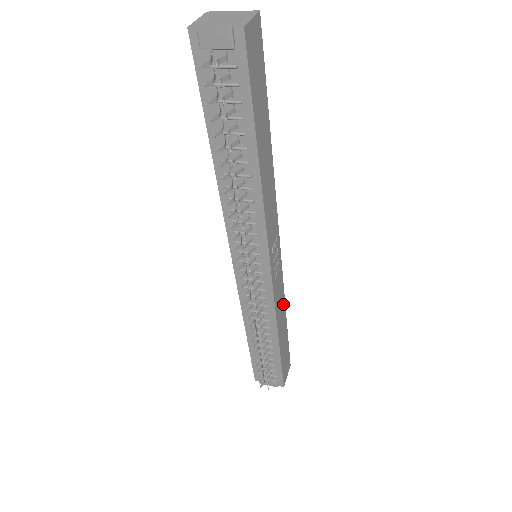
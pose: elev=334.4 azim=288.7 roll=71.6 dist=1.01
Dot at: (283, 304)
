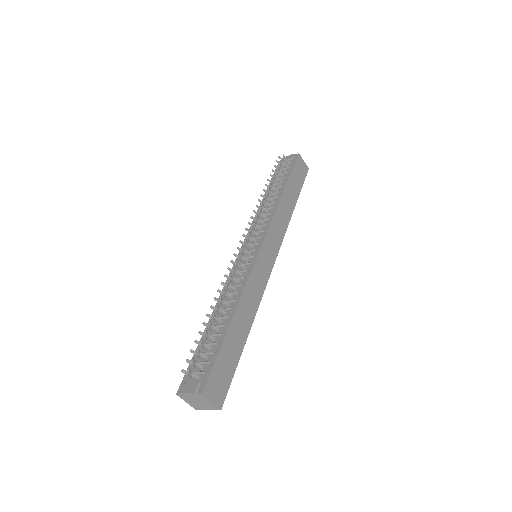
Dot at: (254, 308)
